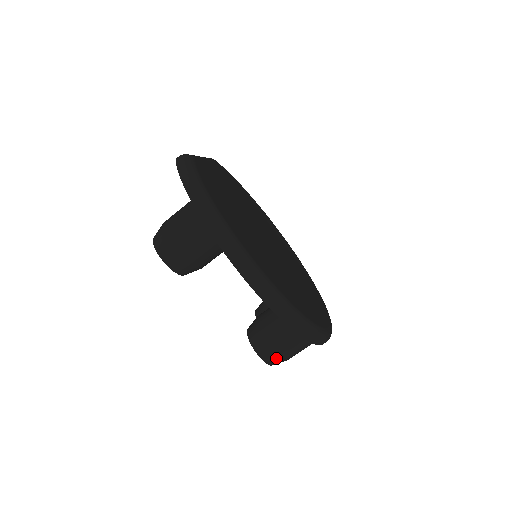
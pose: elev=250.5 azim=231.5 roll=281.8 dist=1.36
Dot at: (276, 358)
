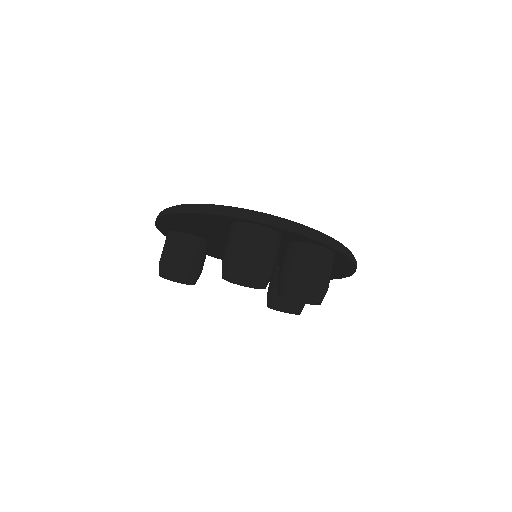
Dot at: (231, 263)
